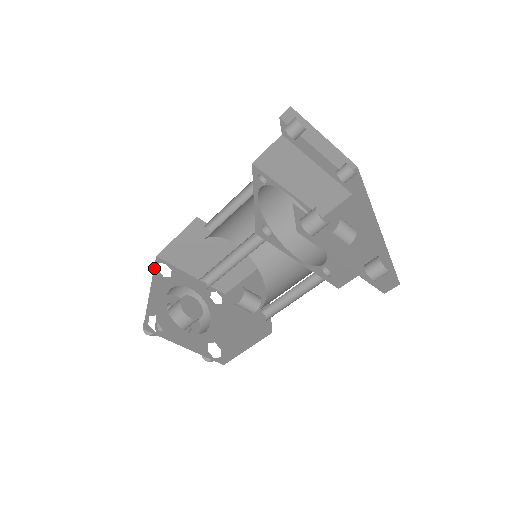
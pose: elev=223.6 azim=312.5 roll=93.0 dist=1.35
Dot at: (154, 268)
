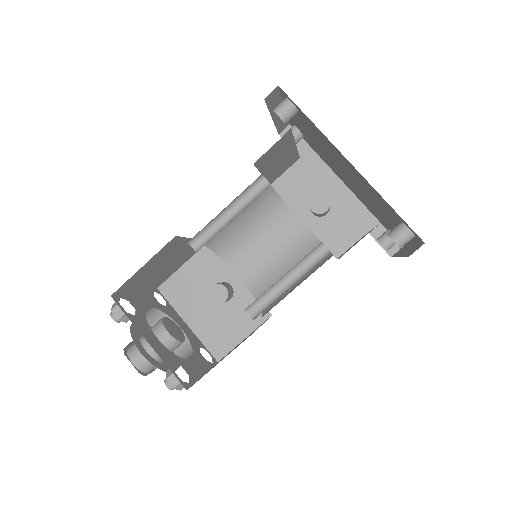
Dot at: (124, 313)
